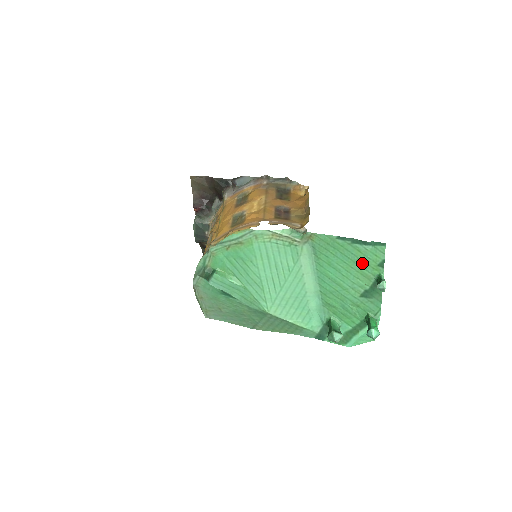
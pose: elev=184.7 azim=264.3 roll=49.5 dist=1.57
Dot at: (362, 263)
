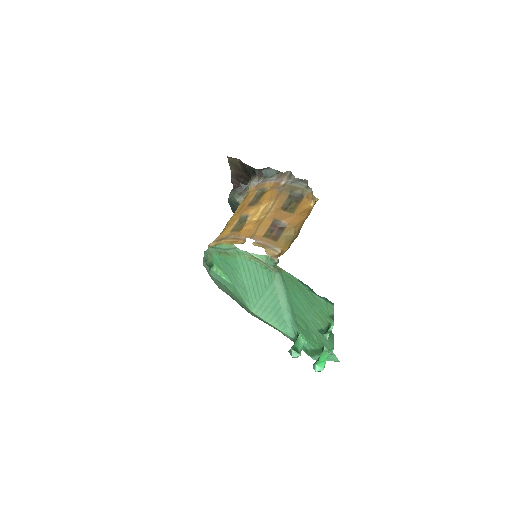
Dot at: (318, 308)
